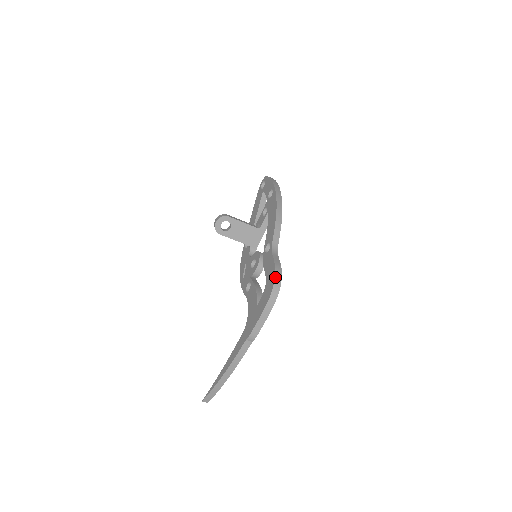
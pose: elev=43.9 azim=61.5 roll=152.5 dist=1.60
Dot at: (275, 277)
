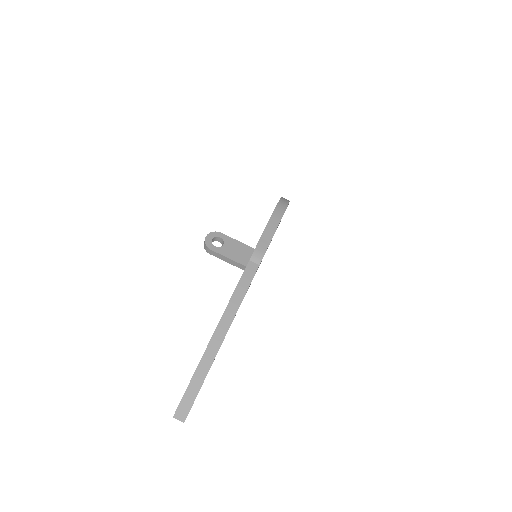
Dot at: (281, 197)
